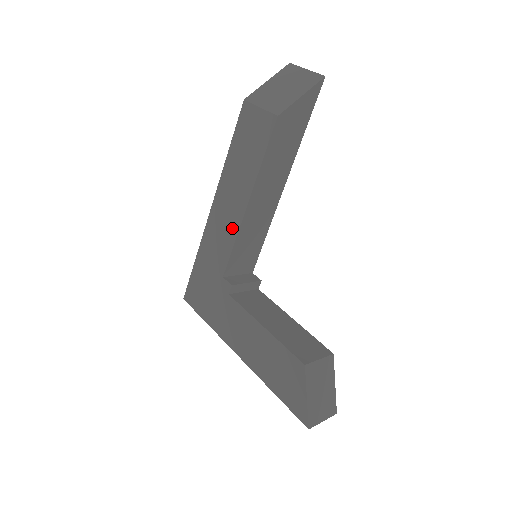
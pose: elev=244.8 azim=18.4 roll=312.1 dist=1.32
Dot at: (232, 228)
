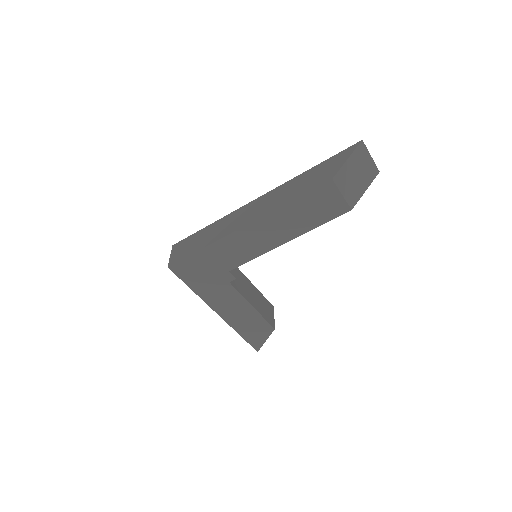
Dot at: (260, 249)
